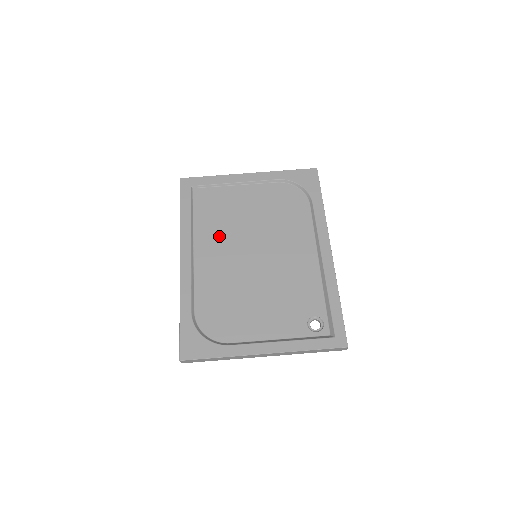
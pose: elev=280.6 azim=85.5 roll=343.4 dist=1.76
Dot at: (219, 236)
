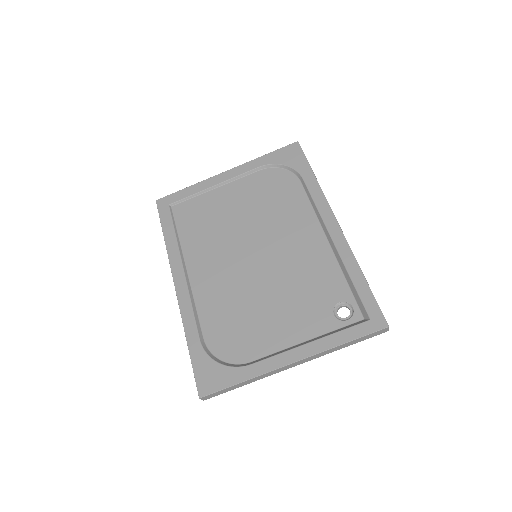
Dot at: (211, 247)
